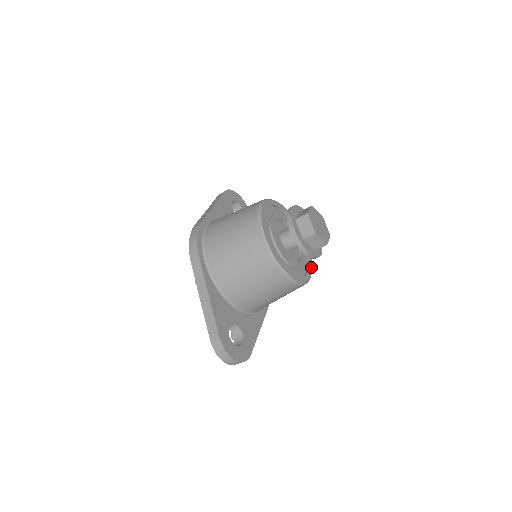
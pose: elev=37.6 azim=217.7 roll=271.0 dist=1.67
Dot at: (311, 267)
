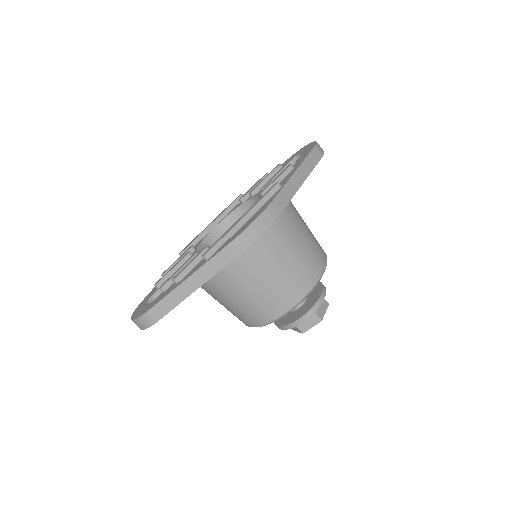
Dot at: occluded
